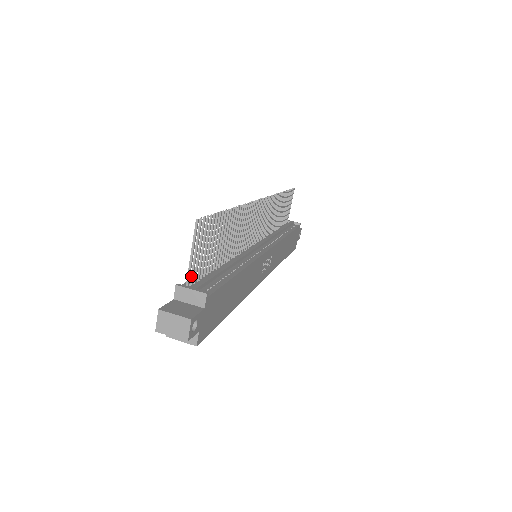
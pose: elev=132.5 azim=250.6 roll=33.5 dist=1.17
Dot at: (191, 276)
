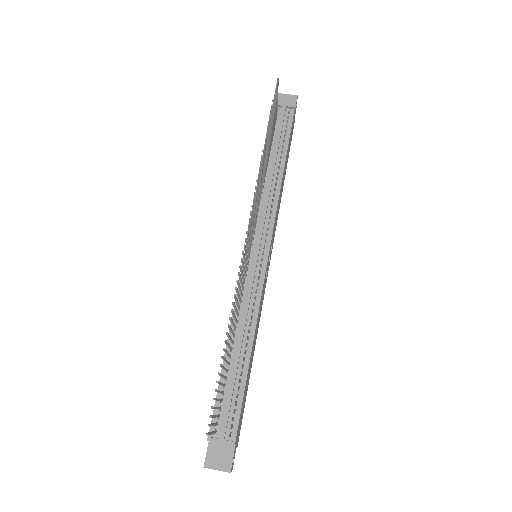
Dot at: (215, 425)
